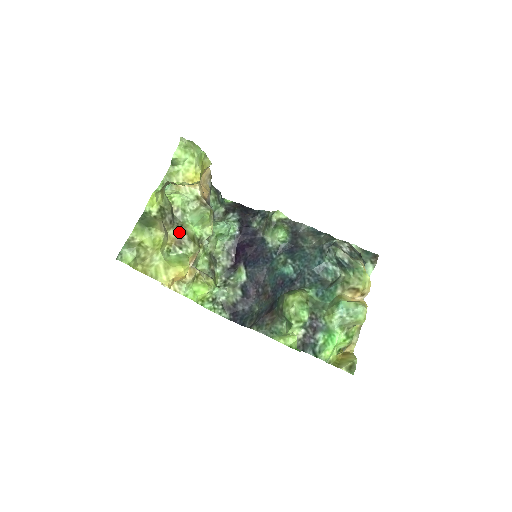
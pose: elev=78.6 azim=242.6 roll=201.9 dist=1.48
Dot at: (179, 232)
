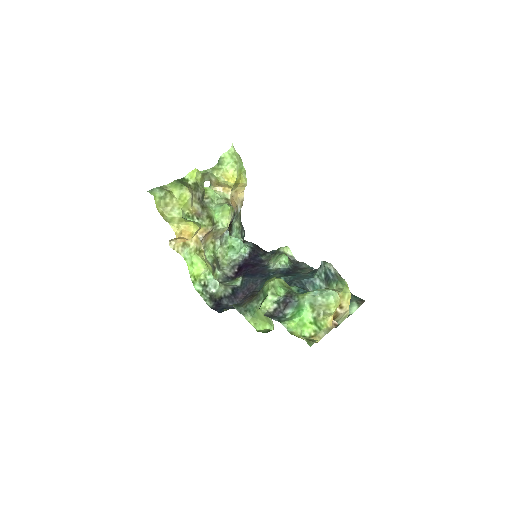
Dot at: (202, 209)
